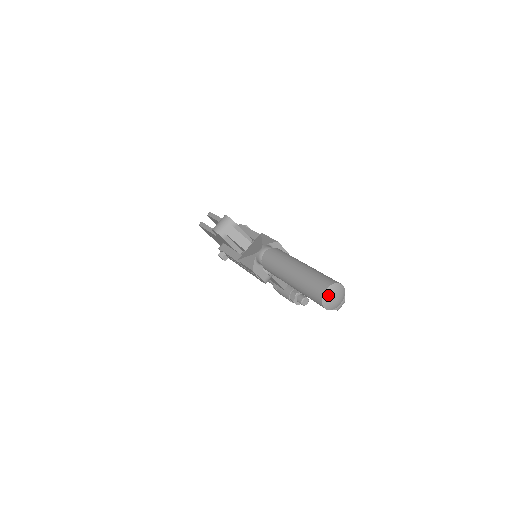
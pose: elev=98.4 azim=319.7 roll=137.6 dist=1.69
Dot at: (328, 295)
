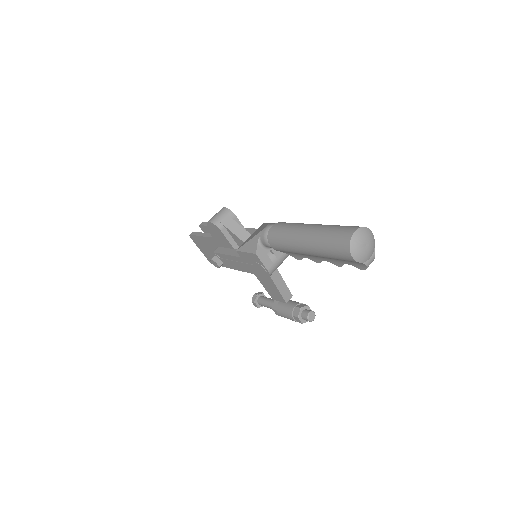
Dot at: (357, 239)
